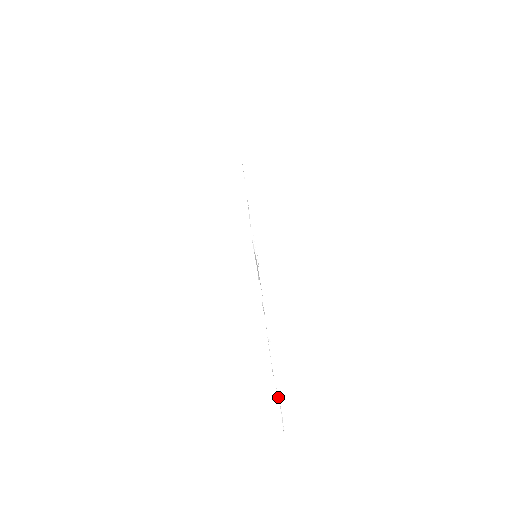
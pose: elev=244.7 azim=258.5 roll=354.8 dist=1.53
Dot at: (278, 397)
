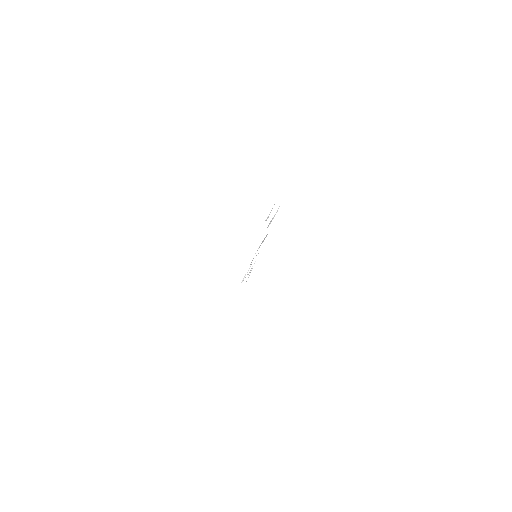
Dot at: (266, 219)
